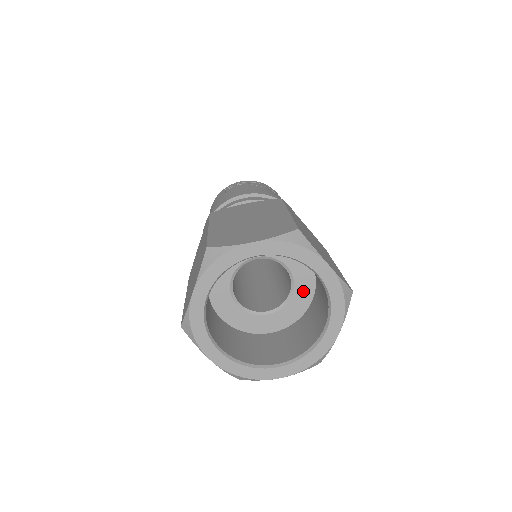
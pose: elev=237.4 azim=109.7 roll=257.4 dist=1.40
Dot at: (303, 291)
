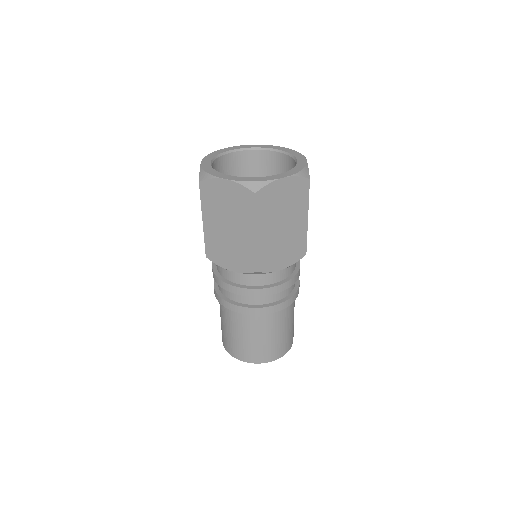
Dot at: occluded
